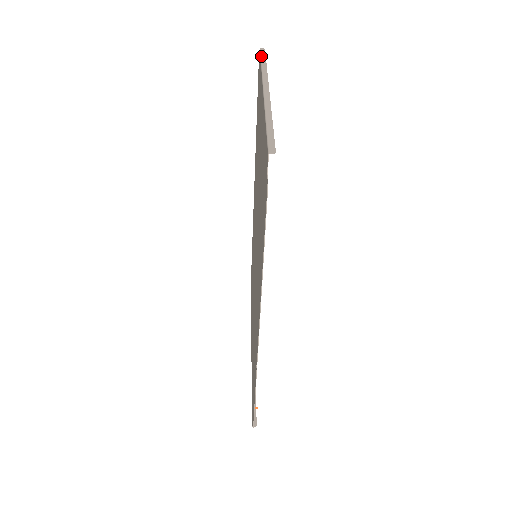
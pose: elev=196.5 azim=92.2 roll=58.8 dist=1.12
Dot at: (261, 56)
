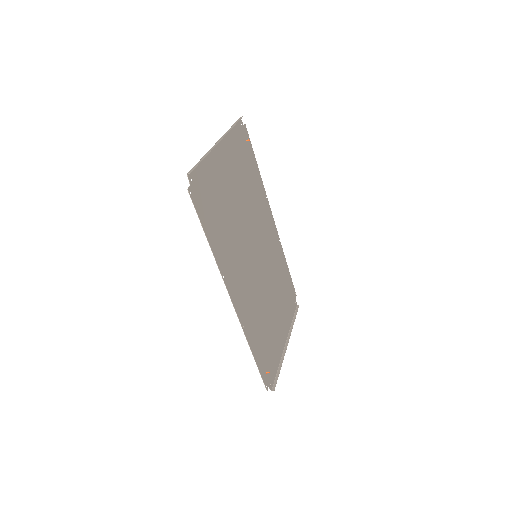
Dot at: (236, 122)
